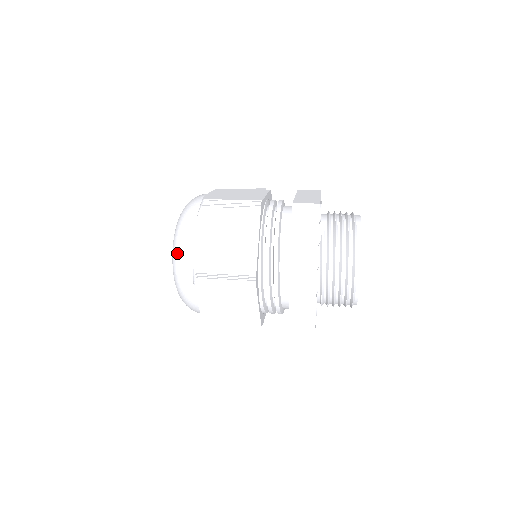
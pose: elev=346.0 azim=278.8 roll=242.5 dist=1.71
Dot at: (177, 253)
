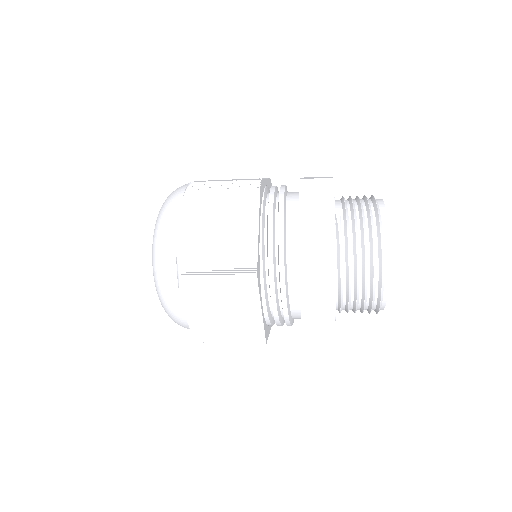
Dot at: (157, 247)
